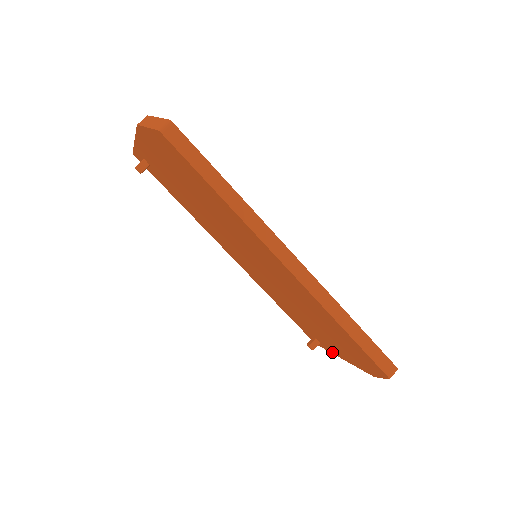
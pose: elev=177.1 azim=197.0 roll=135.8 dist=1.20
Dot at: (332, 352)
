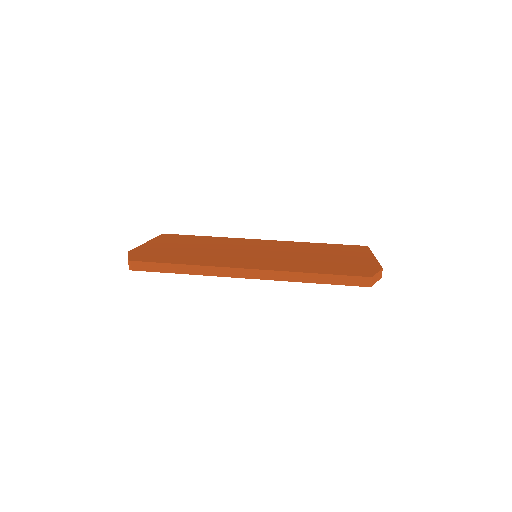
Dot at: occluded
